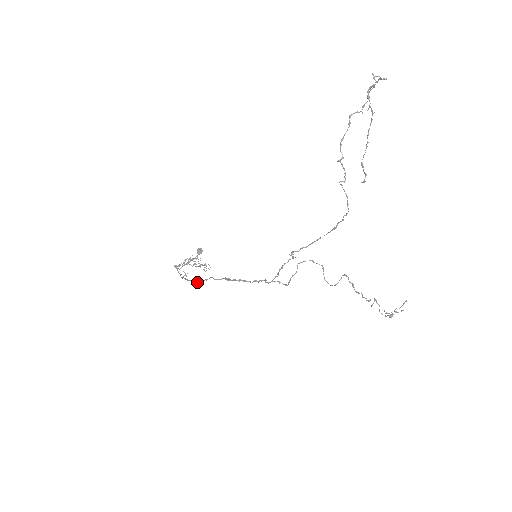
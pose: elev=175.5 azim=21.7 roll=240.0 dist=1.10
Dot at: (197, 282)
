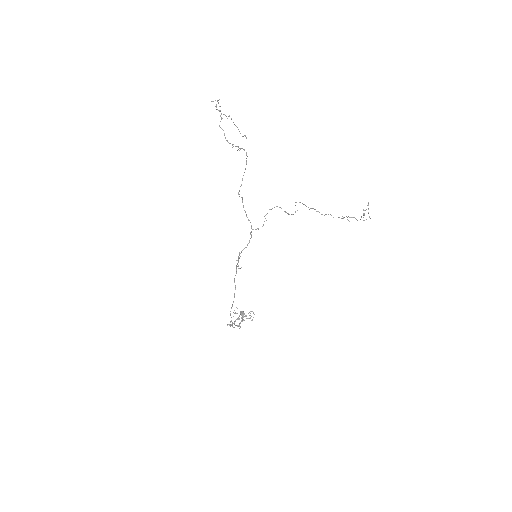
Dot at: occluded
